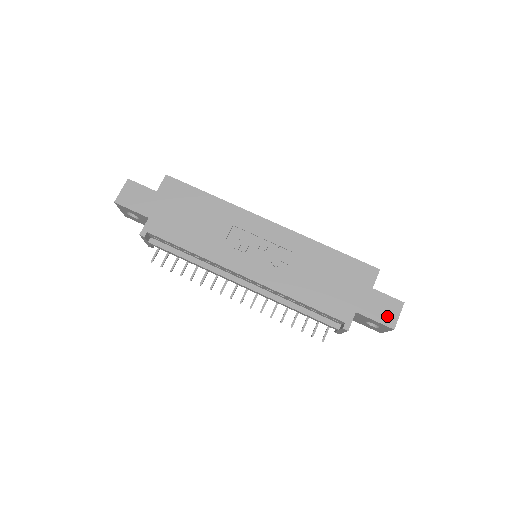
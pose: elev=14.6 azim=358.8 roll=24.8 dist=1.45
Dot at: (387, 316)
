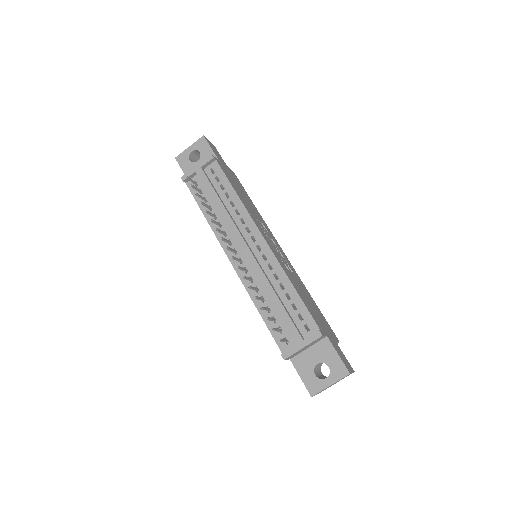
Dot at: (345, 363)
